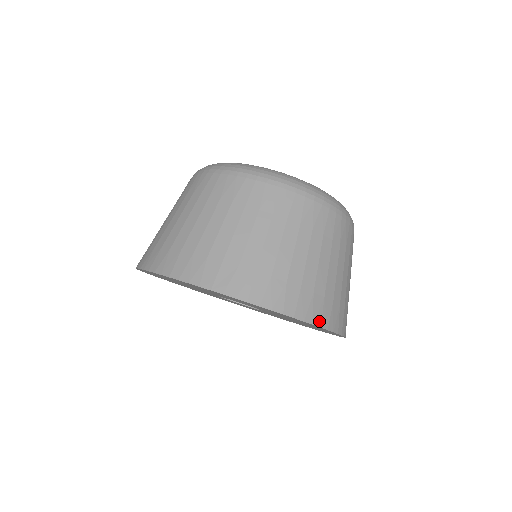
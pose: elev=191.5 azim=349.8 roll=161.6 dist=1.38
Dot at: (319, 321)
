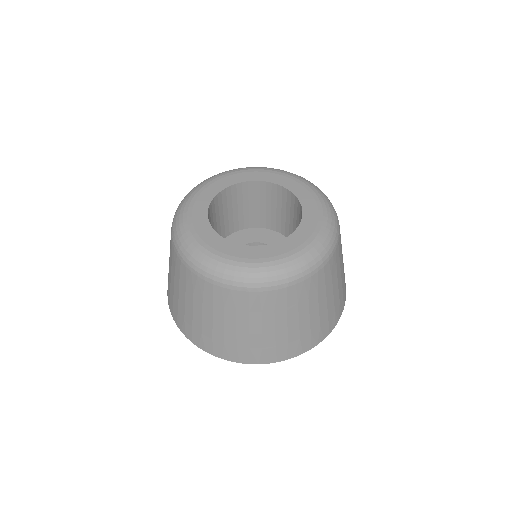
Dot at: occluded
